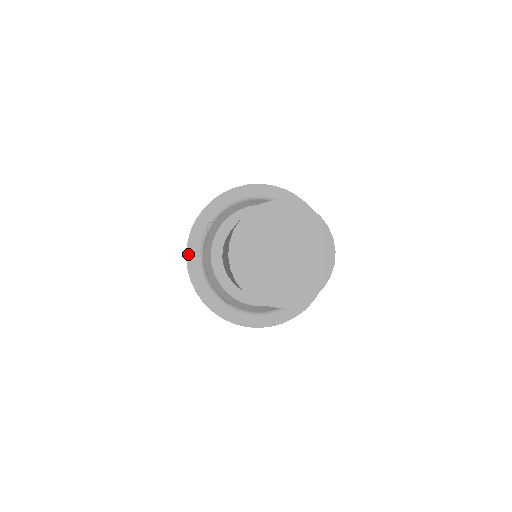
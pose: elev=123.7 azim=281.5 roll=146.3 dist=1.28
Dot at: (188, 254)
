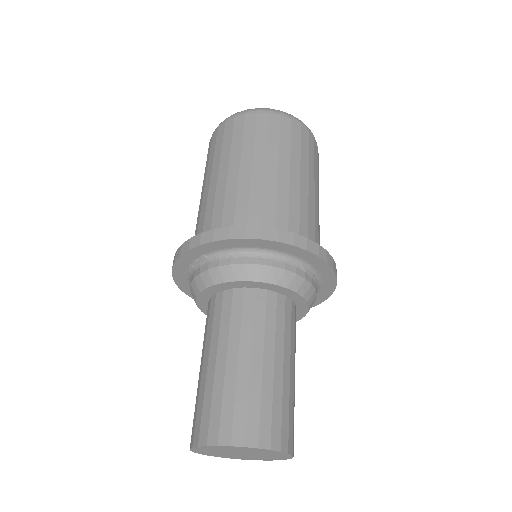
Dot at: (174, 268)
